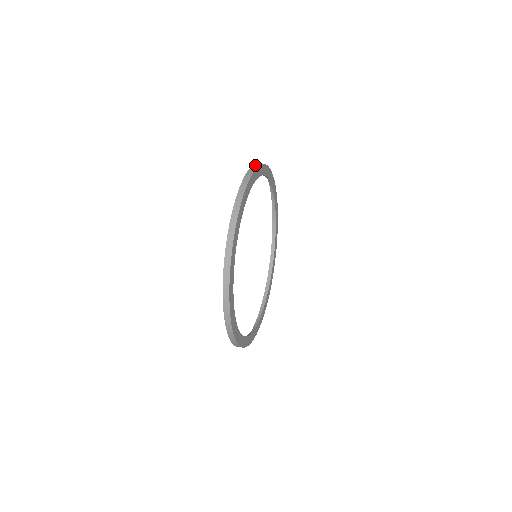
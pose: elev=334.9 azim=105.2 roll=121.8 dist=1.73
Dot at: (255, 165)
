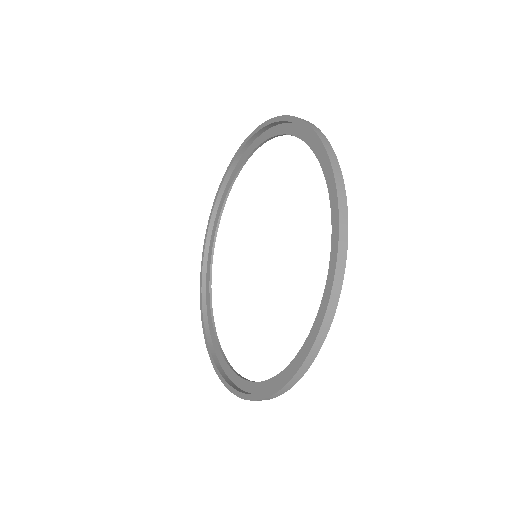
Dot at: (232, 164)
